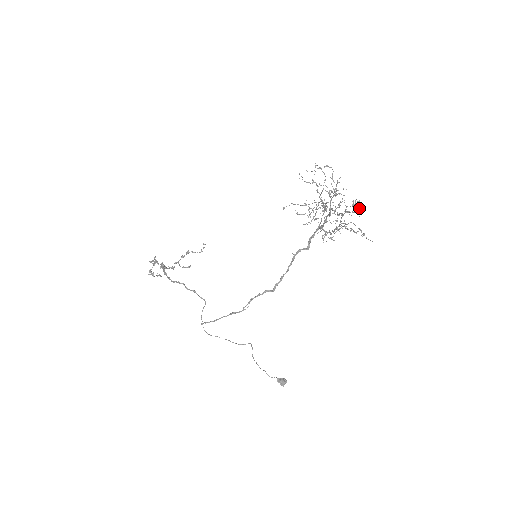
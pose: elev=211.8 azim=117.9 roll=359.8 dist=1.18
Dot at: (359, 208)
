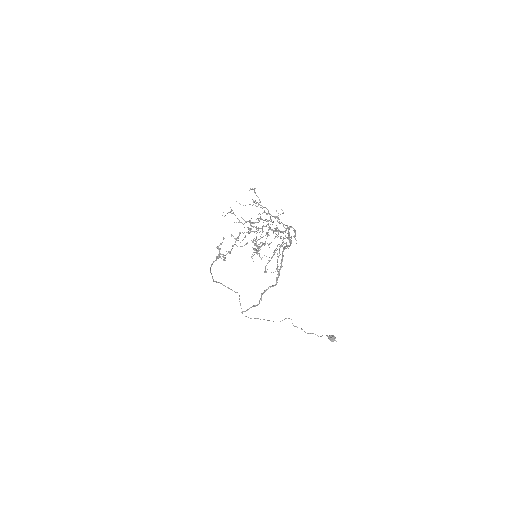
Dot at: occluded
